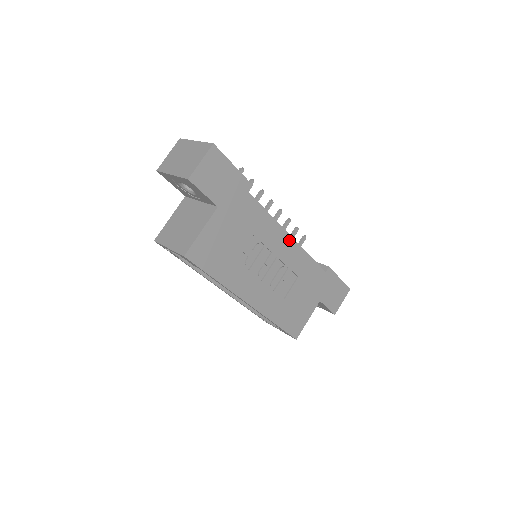
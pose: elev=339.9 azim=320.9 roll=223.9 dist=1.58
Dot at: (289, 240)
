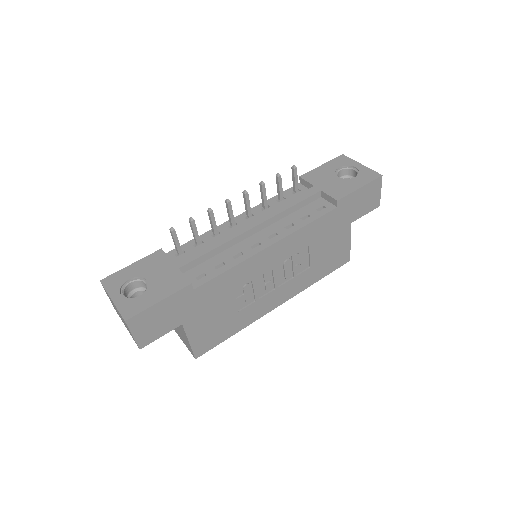
Dot at: (271, 249)
